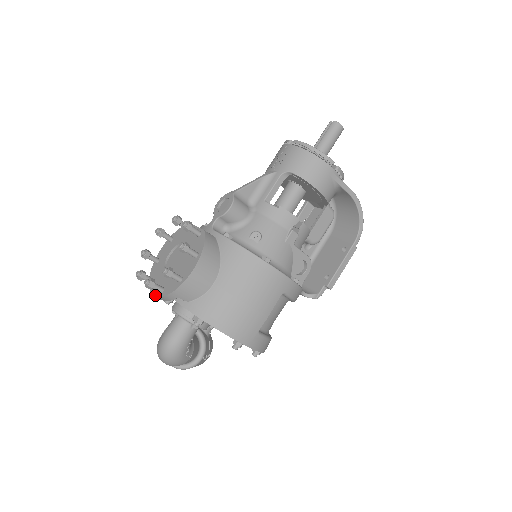
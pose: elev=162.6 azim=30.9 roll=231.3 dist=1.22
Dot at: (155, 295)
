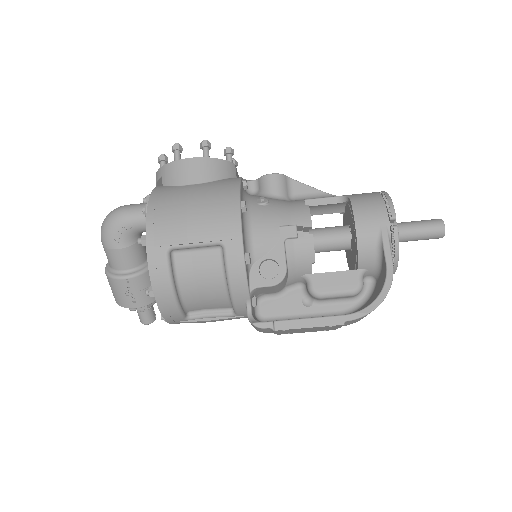
Dot at: occluded
